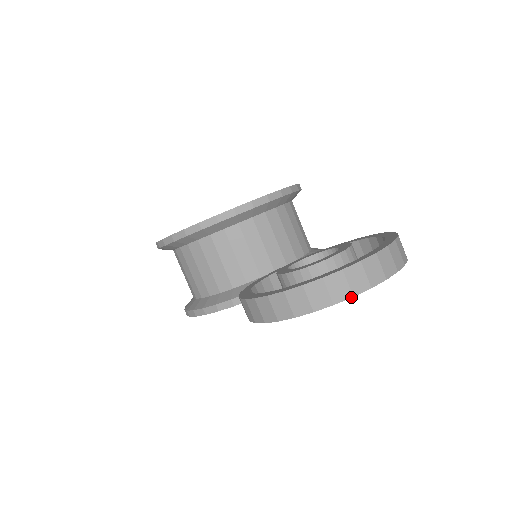
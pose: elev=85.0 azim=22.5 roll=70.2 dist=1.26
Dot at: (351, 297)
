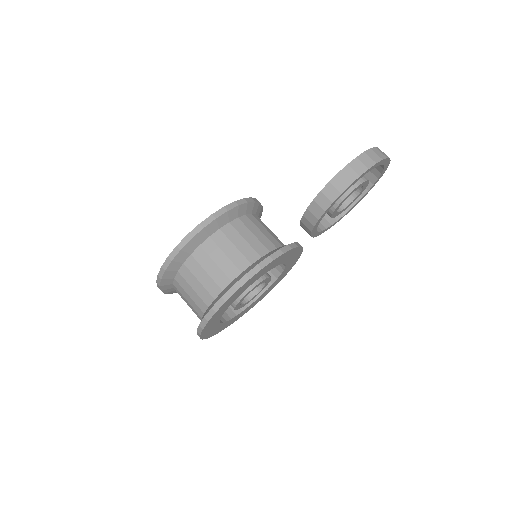
Dot at: (389, 158)
